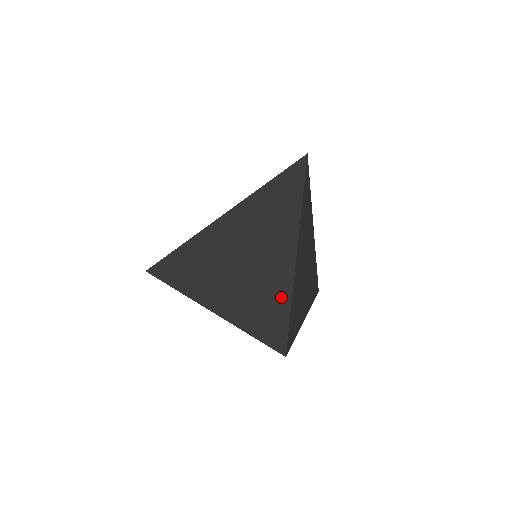
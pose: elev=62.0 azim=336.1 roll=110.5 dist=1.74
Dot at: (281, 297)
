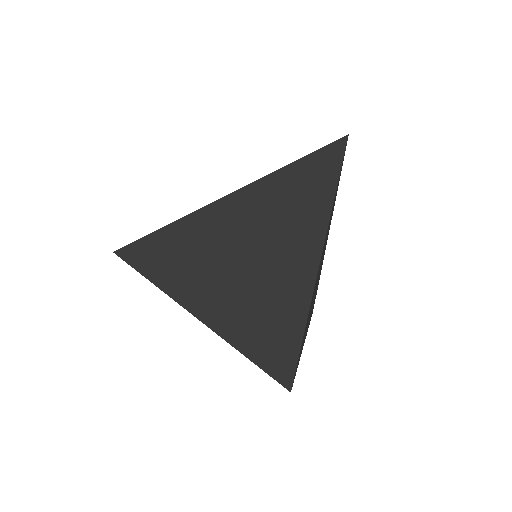
Dot at: (294, 312)
